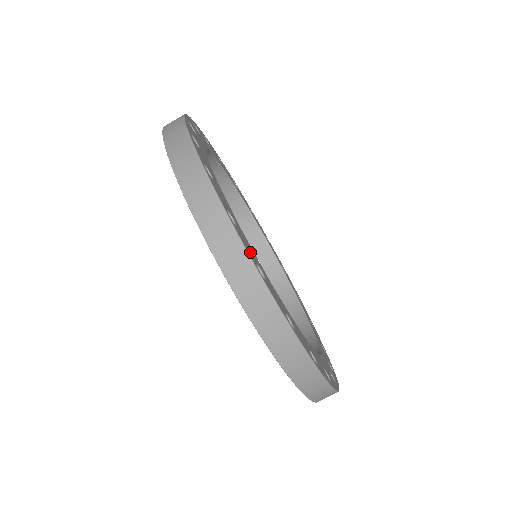
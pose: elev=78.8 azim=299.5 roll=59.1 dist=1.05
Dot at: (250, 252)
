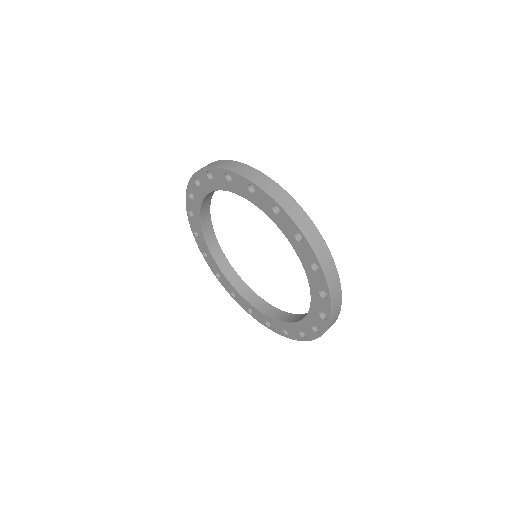
Dot at: occluded
